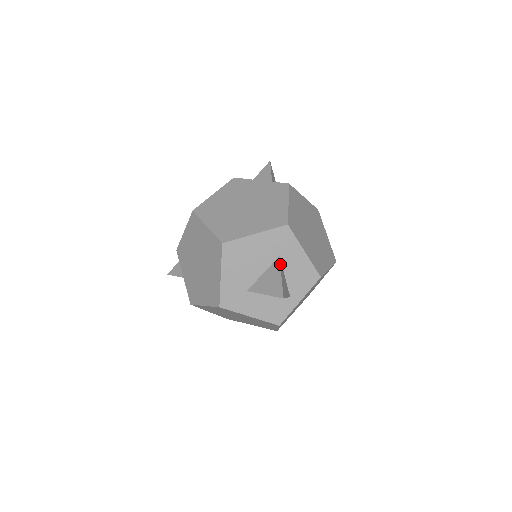
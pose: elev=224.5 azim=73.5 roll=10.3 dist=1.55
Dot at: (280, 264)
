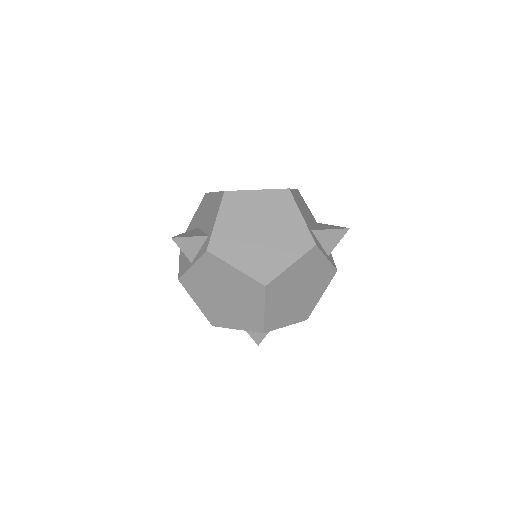
Dot at: occluded
